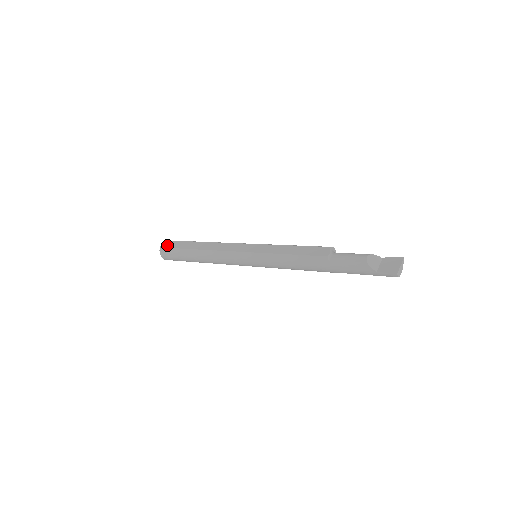
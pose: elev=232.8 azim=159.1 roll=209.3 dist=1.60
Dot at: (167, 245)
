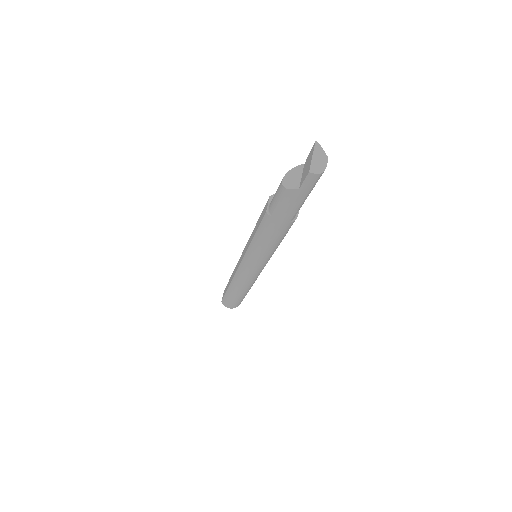
Dot at: (223, 295)
